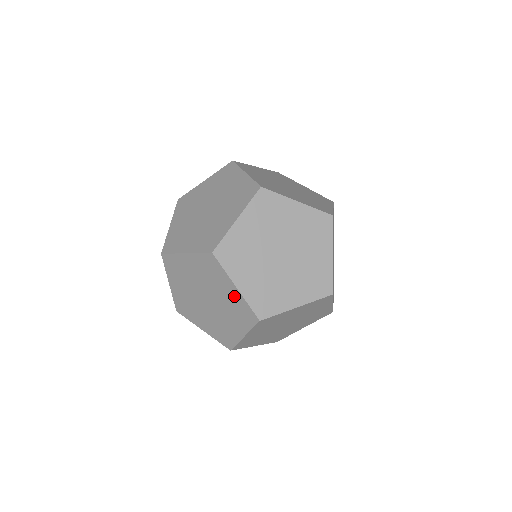
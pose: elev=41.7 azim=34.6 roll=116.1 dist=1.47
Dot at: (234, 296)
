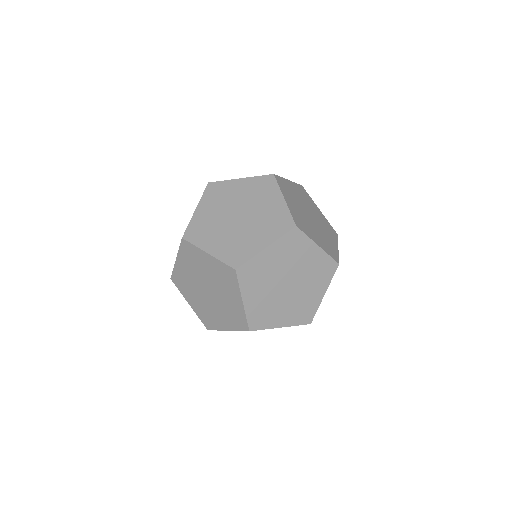
Dot at: occluded
